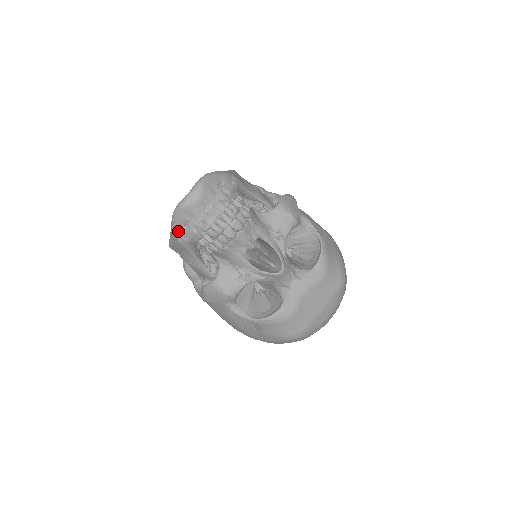
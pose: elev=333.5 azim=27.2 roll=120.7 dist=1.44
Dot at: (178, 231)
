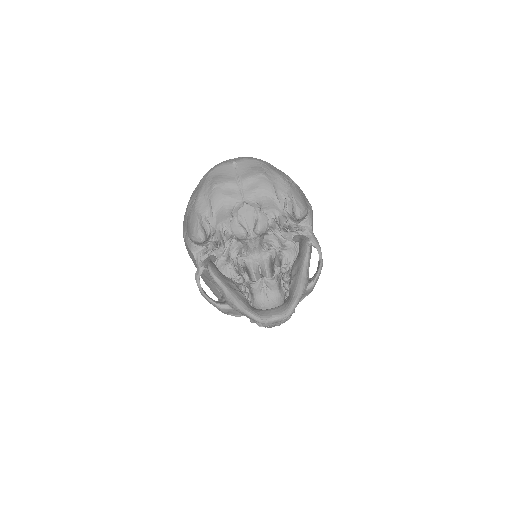
Dot at: occluded
